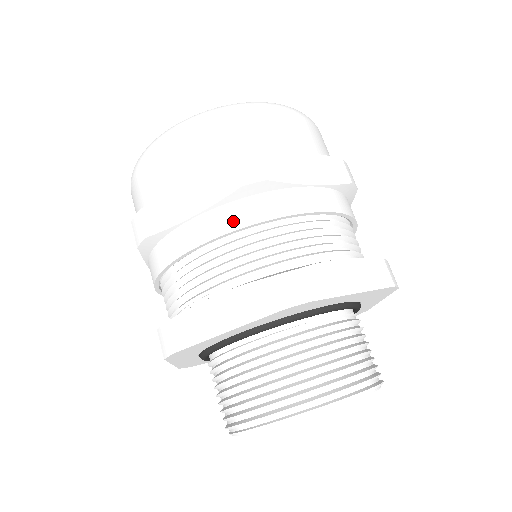
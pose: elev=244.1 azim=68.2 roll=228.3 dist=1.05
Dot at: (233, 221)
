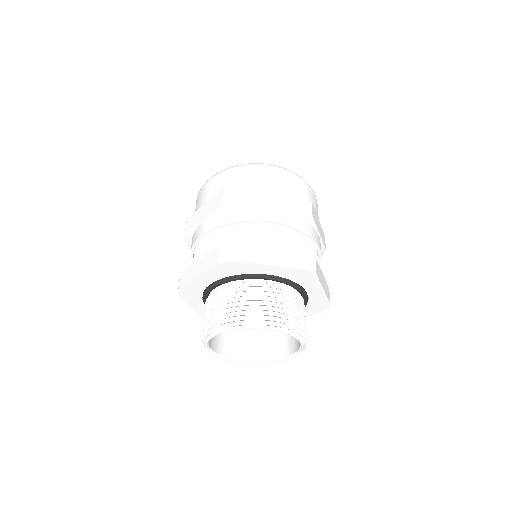
Dot at: (290, 221)
